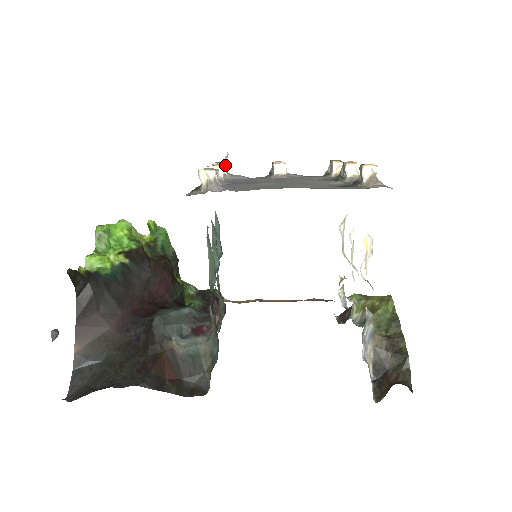
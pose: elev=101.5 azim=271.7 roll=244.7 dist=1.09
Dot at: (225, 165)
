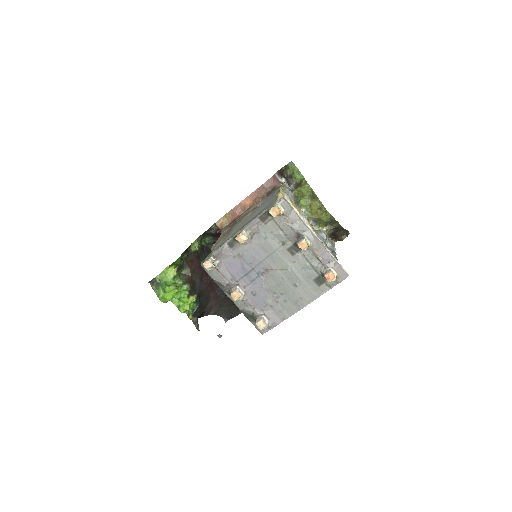
Dot at: (214, 264)
